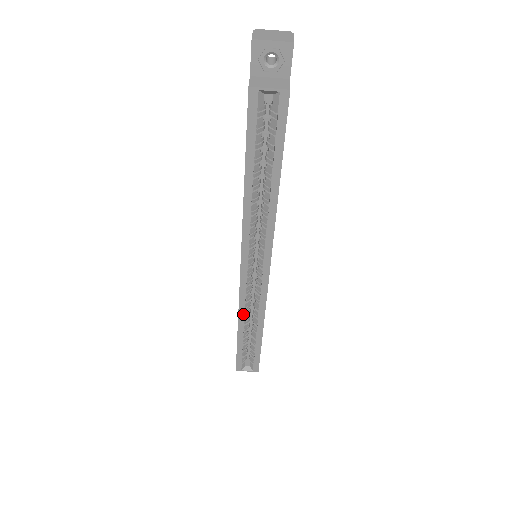
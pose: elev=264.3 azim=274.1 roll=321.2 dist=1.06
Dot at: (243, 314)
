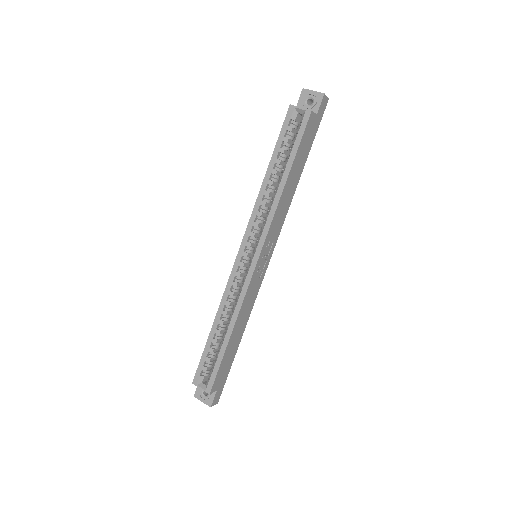
Dot at: (224, 304)
